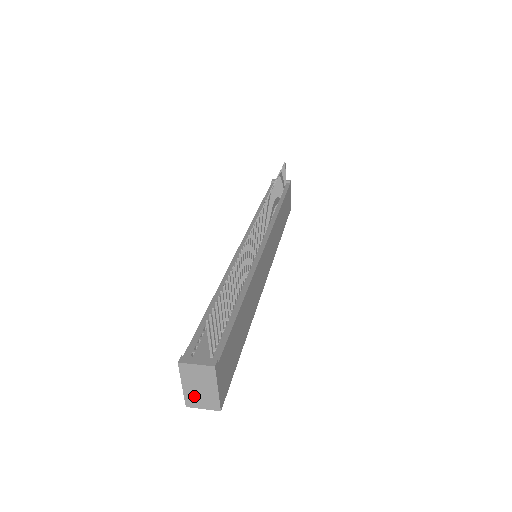
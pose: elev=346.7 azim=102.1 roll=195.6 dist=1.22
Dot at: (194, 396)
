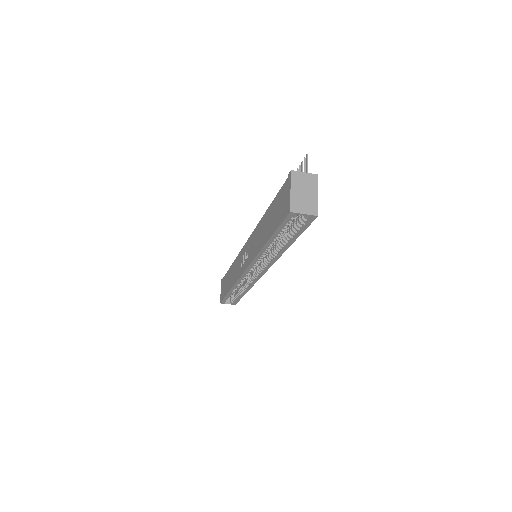
Dot at: (299, 201)
